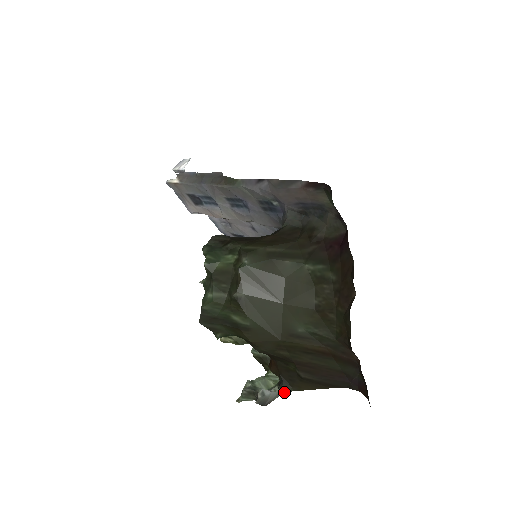
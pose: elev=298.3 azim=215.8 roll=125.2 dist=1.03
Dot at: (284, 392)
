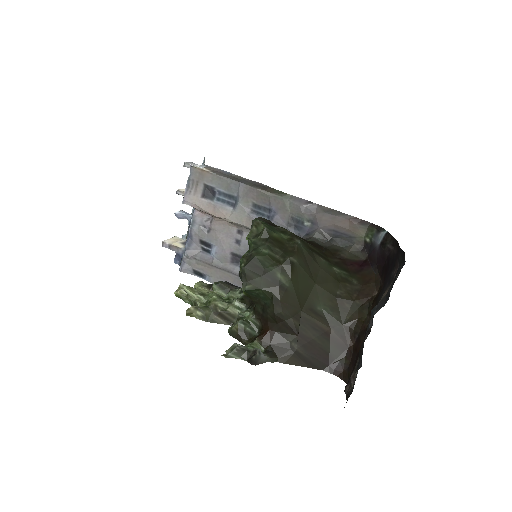
Dot at: (271, 360)
